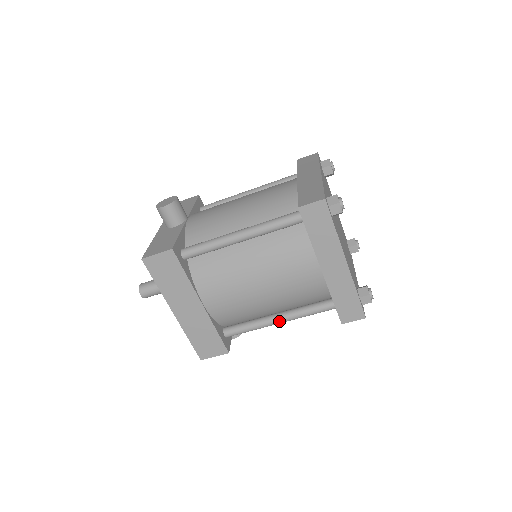
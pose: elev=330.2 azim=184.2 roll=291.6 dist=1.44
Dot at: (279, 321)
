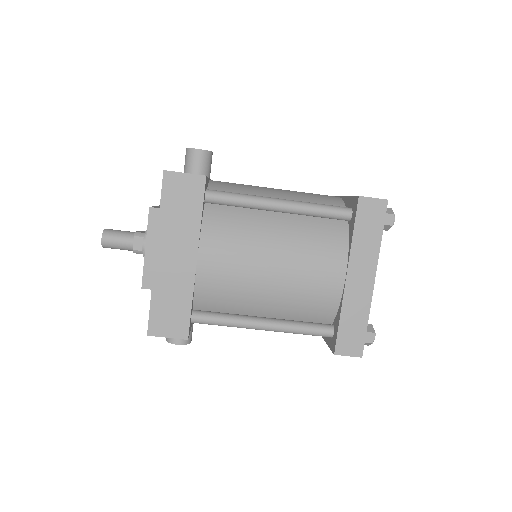
Dot at: (264, 325)
